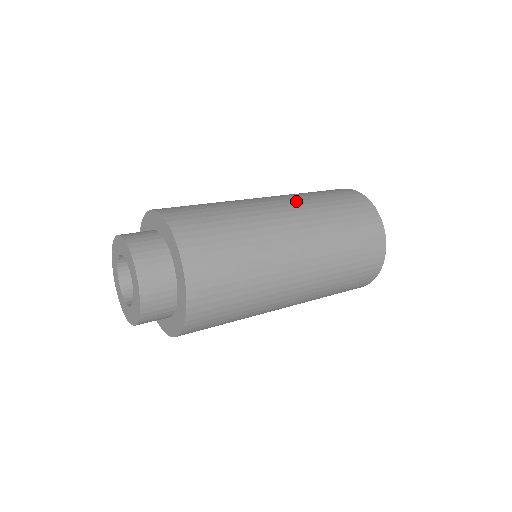
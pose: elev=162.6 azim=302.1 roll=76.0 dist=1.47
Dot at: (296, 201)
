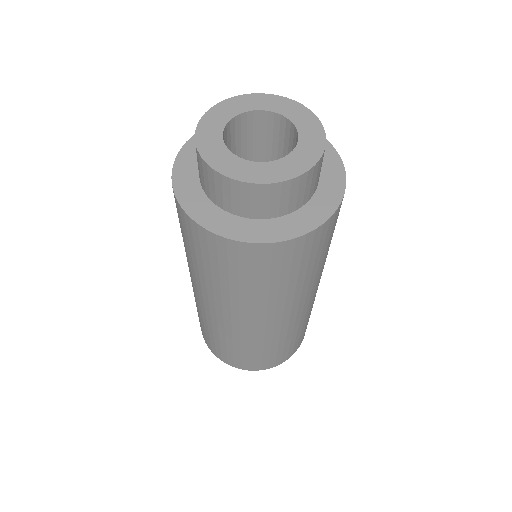
Dot at: occluded
